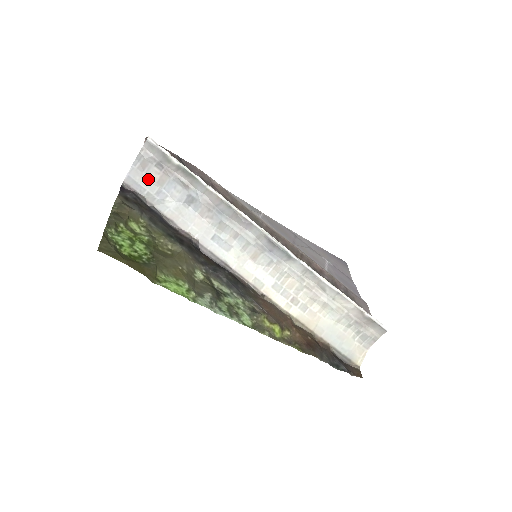
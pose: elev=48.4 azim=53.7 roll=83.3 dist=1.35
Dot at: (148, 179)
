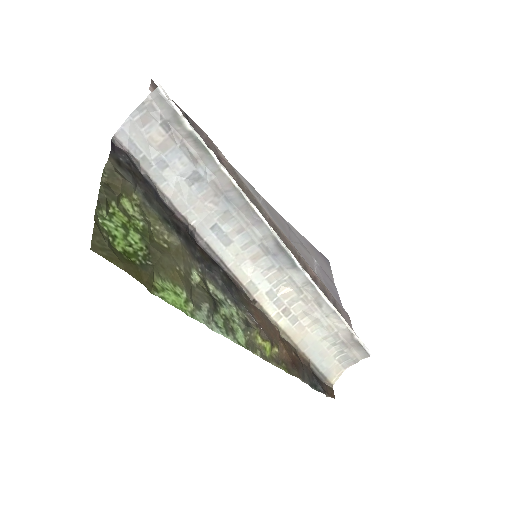
Dot at: (147, 139)
